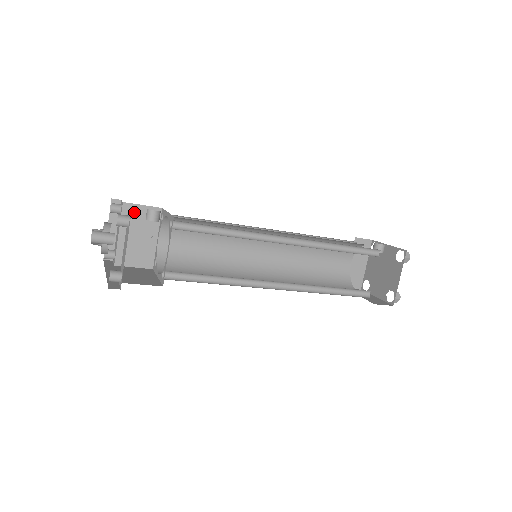
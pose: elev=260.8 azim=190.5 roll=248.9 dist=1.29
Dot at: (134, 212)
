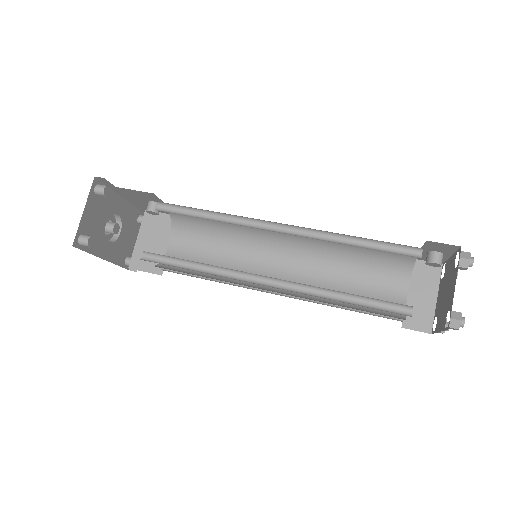
Dot at: (153, 219)
